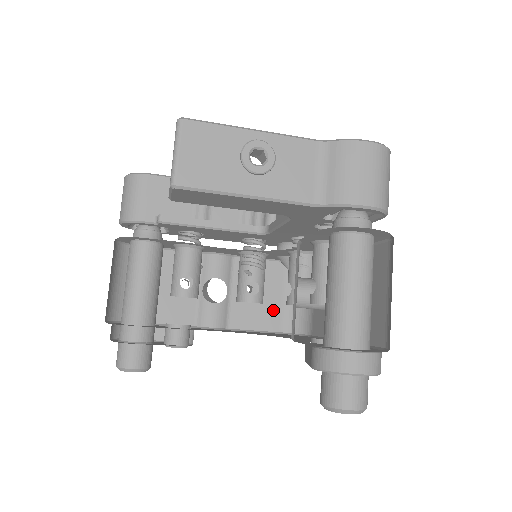
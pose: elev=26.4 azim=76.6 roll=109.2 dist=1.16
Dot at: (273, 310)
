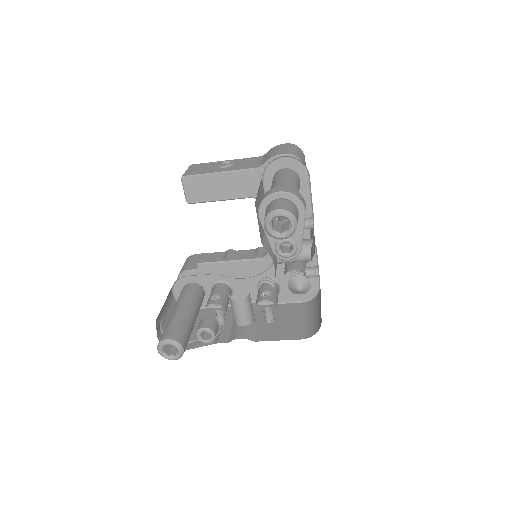
Dot at: (294, 328)
